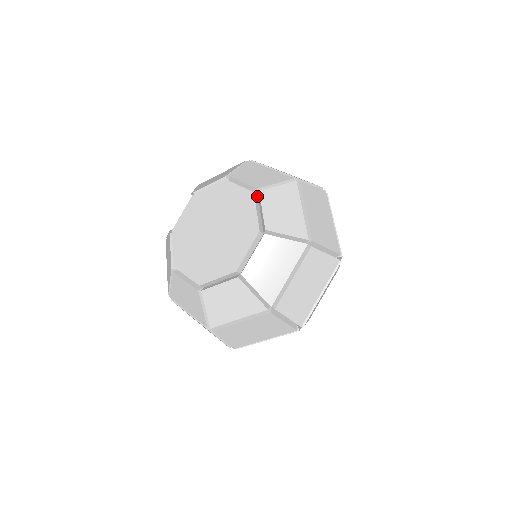
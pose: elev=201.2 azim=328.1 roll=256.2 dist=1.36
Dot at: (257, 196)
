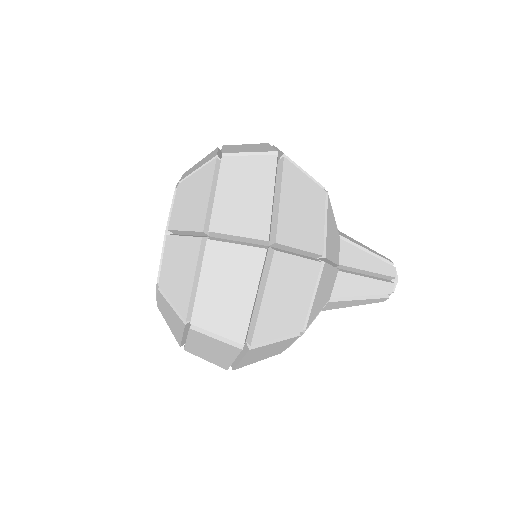
Dot at: occluded
